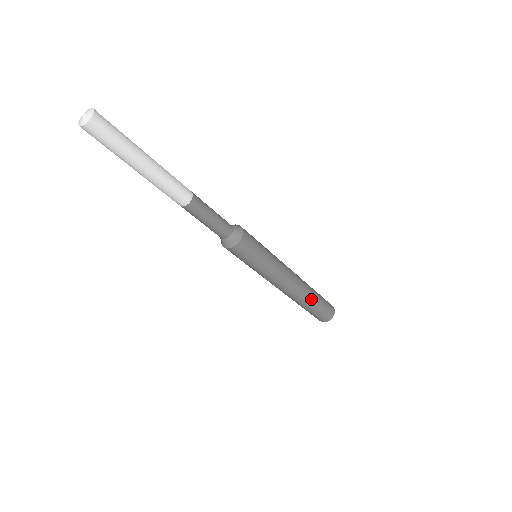
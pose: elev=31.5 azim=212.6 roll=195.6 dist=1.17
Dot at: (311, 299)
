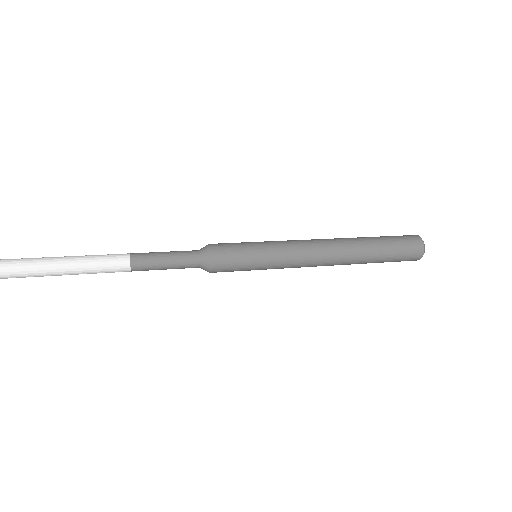
Dot at: occluded
